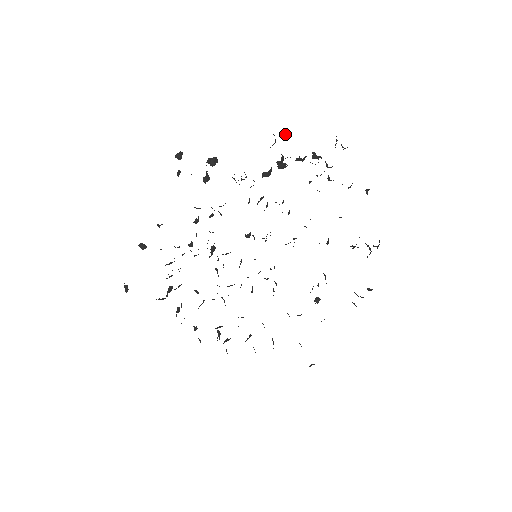
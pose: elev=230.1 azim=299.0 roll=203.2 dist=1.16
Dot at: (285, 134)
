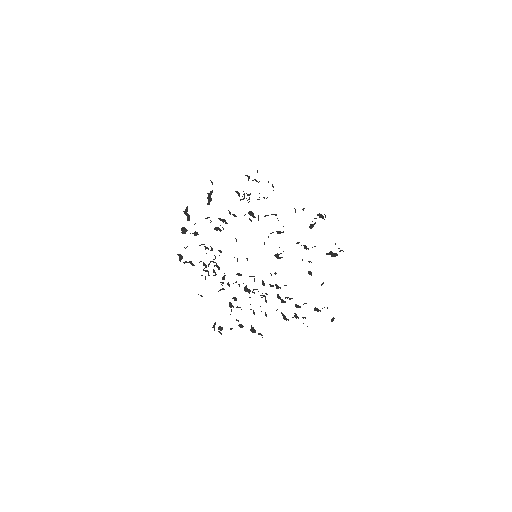
Dot at: occluded
